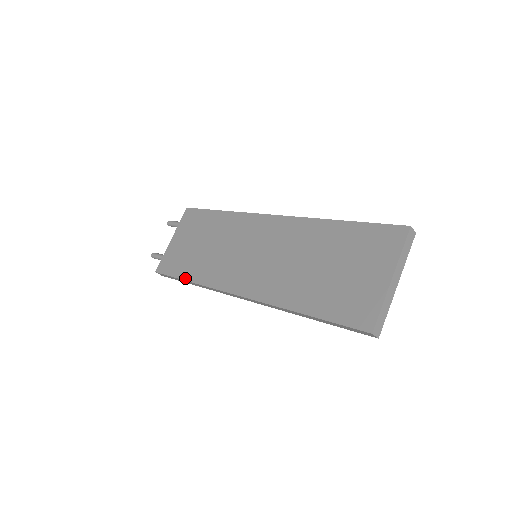
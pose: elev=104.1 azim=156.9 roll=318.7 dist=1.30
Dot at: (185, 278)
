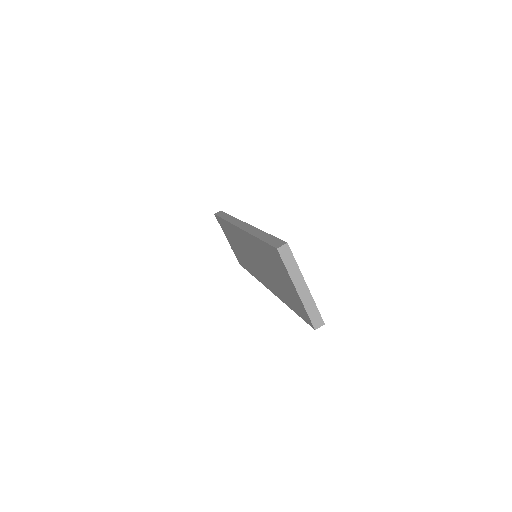
Dot at: (249, 272)
